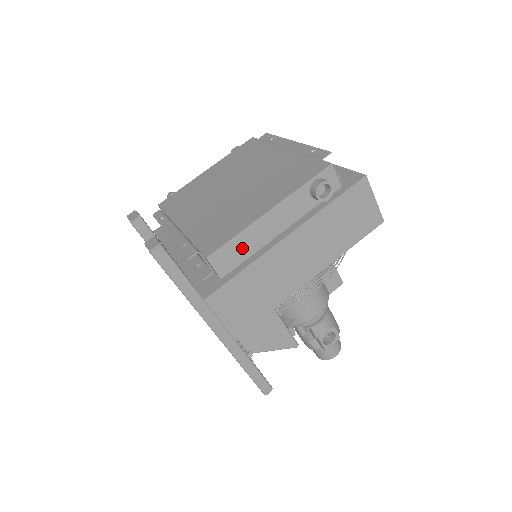
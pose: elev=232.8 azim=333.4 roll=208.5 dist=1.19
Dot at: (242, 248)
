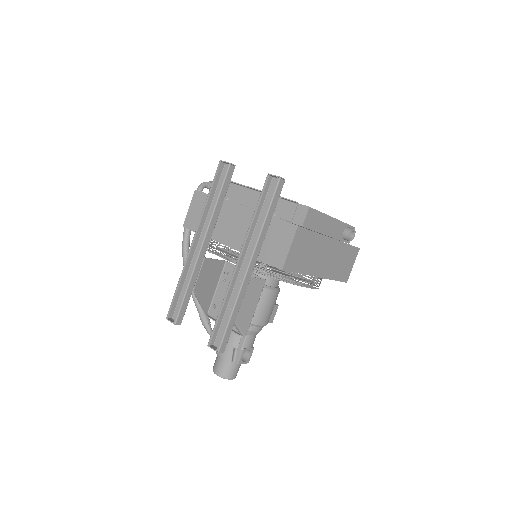
Dot at: (317, 222)
